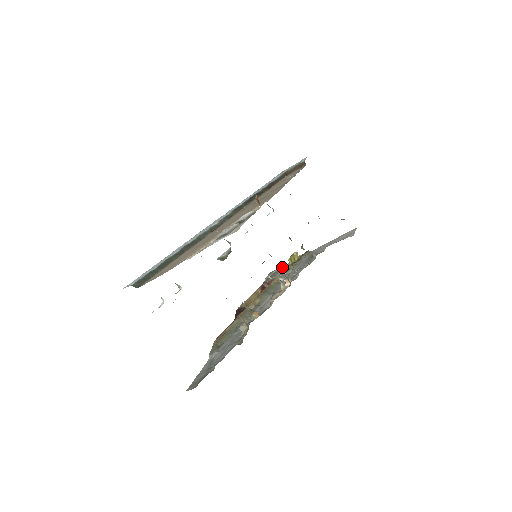
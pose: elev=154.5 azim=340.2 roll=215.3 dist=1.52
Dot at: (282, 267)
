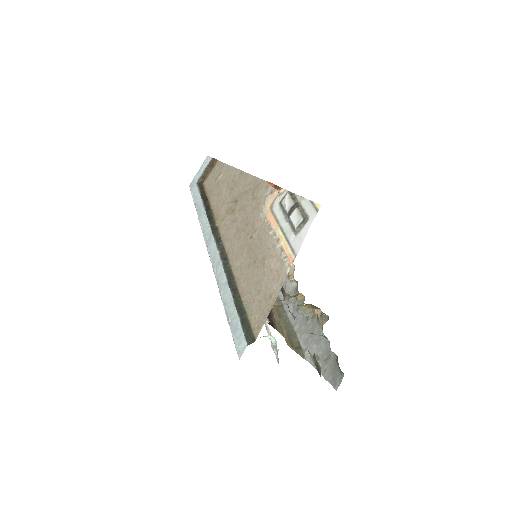
Dot at: occluded
